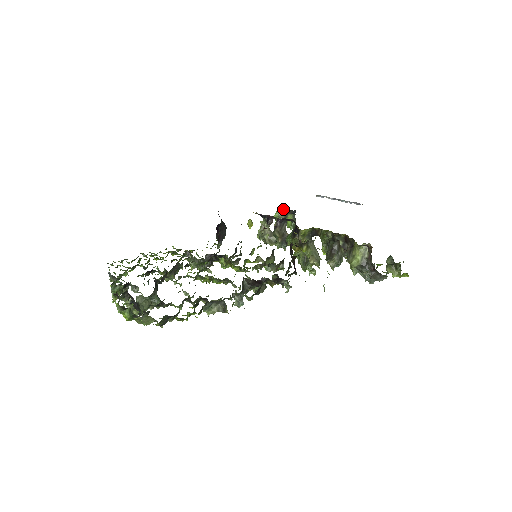
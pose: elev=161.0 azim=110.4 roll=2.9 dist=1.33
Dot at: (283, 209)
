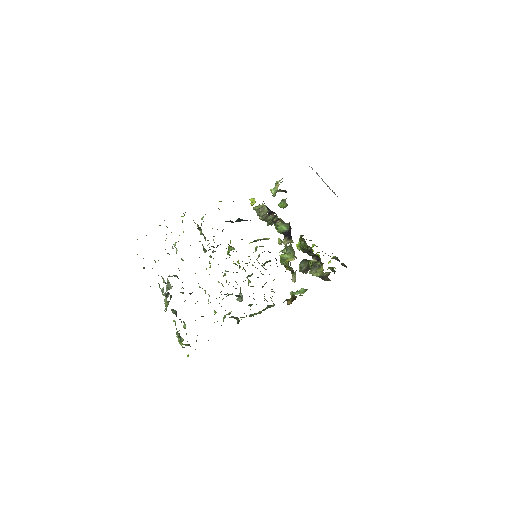
Dot at: (282, 190)
